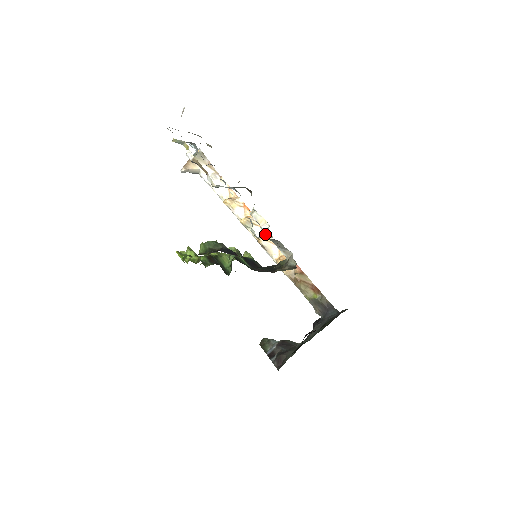
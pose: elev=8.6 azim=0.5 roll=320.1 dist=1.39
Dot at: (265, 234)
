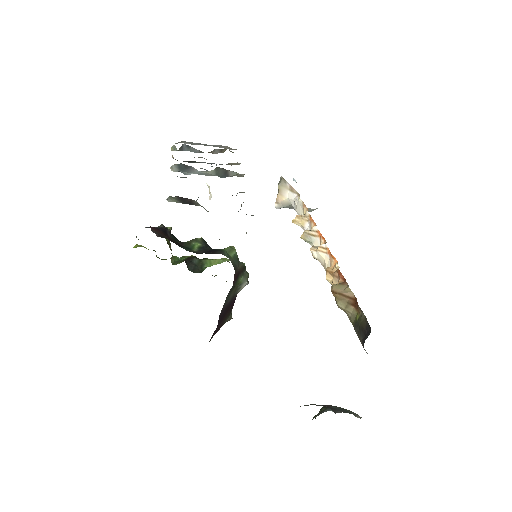
Dot at: occluded
